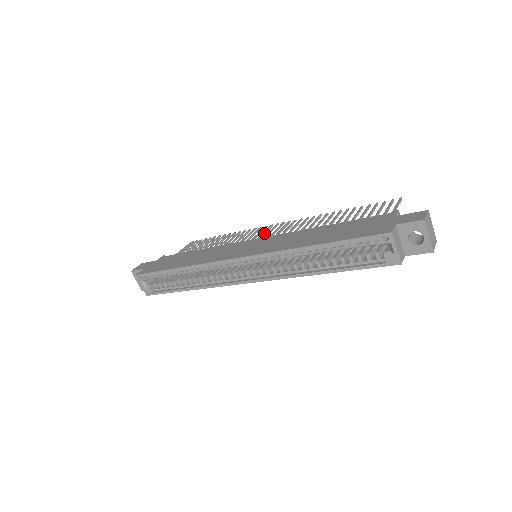
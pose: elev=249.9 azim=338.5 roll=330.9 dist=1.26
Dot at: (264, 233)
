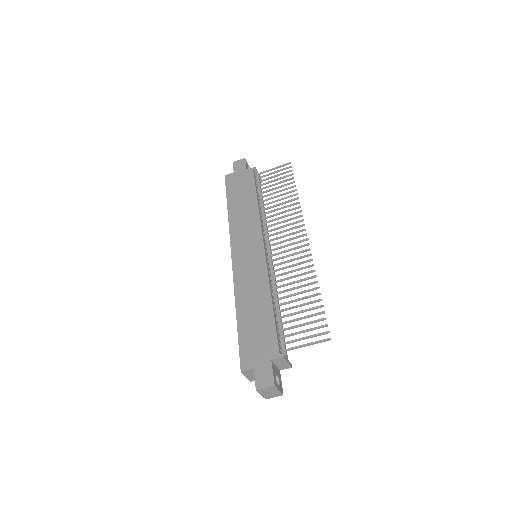
Dot at: (288, 235)
